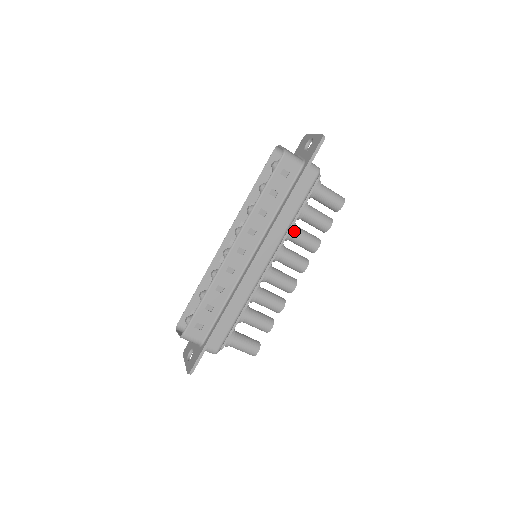
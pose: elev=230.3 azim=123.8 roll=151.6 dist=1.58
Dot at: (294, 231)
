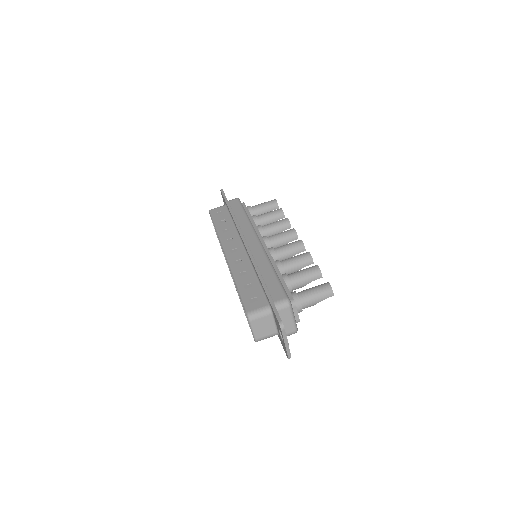
Dot at: (260, 225)
